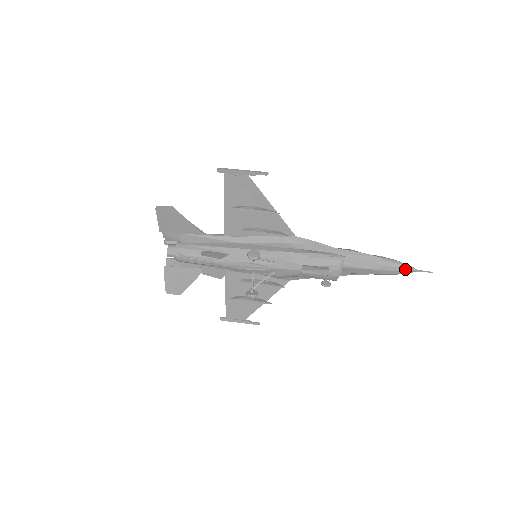
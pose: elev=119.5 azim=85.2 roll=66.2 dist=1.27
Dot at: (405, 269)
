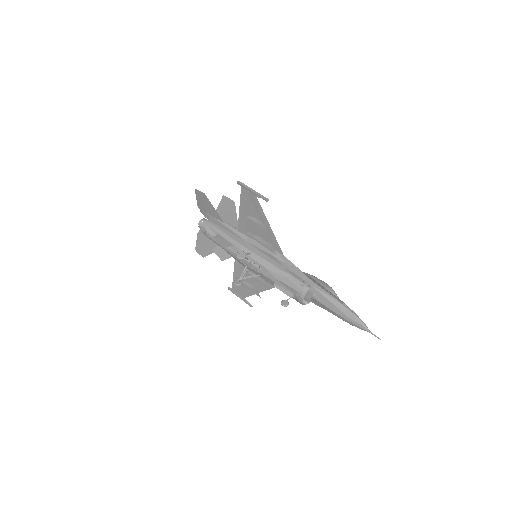
Dot at: (359, 325)
